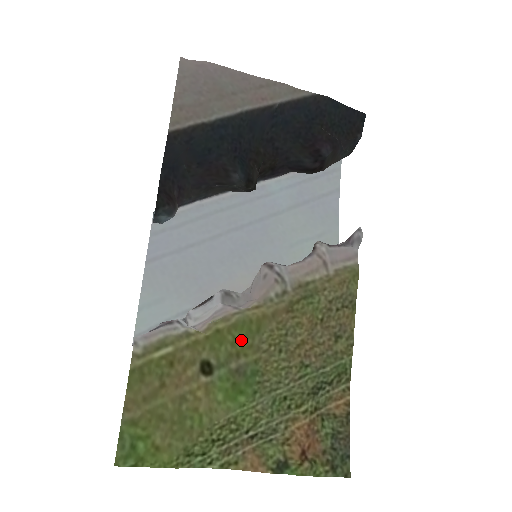
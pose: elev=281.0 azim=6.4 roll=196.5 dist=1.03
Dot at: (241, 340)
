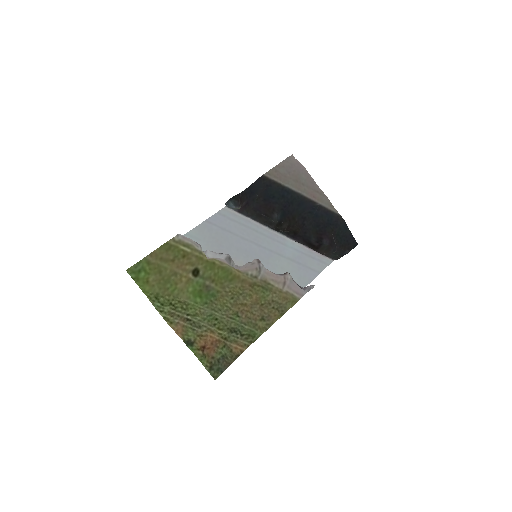
Dot at: (220, 277)
